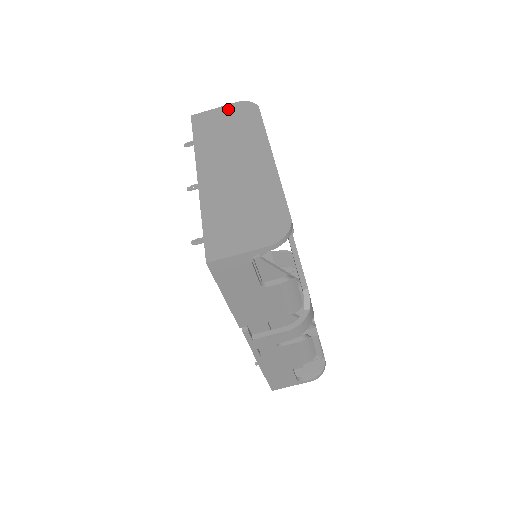
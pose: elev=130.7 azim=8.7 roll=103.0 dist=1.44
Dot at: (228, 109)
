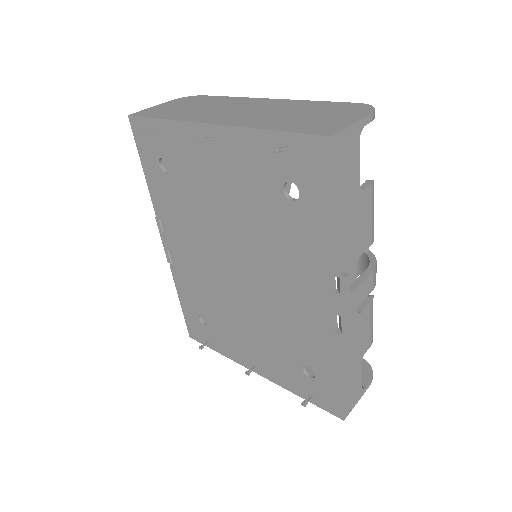
Dot at: (169, 103)
